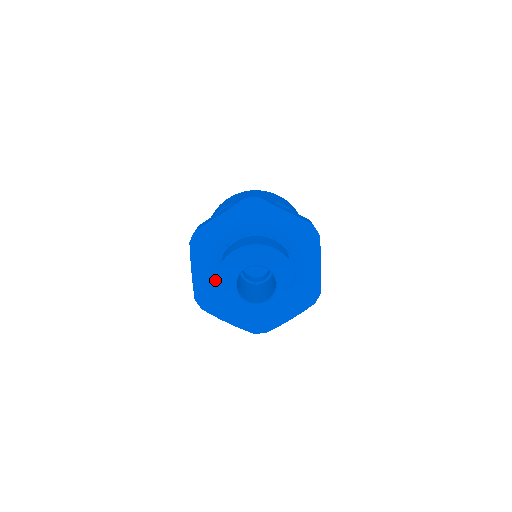
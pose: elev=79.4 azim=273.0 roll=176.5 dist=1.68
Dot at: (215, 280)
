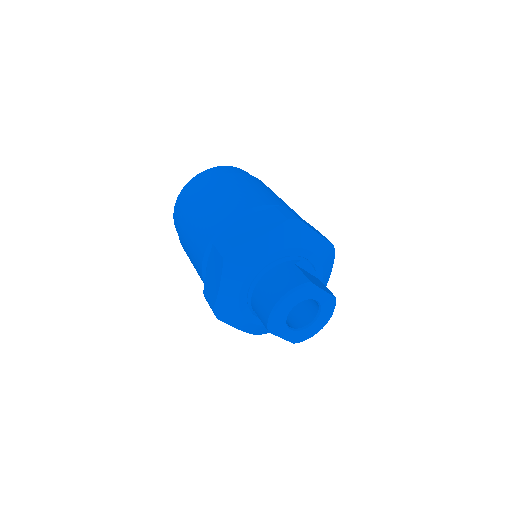
Dot at: occluded
